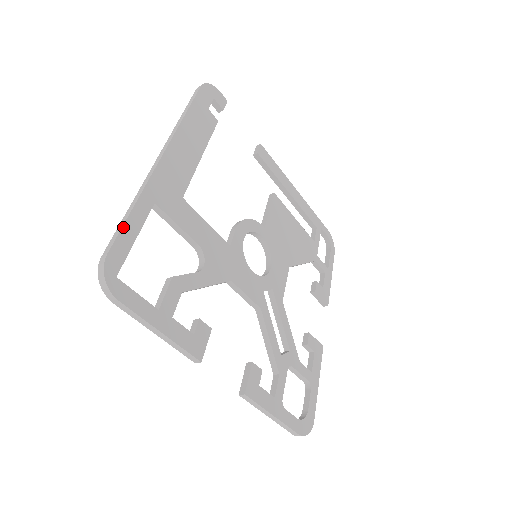
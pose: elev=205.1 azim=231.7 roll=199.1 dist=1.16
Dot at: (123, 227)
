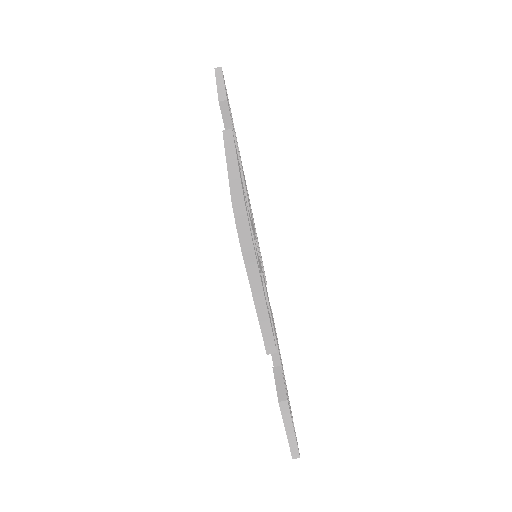
Dot at: occluded
